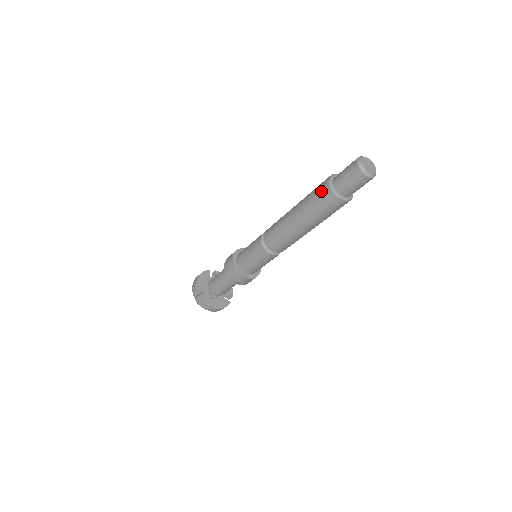
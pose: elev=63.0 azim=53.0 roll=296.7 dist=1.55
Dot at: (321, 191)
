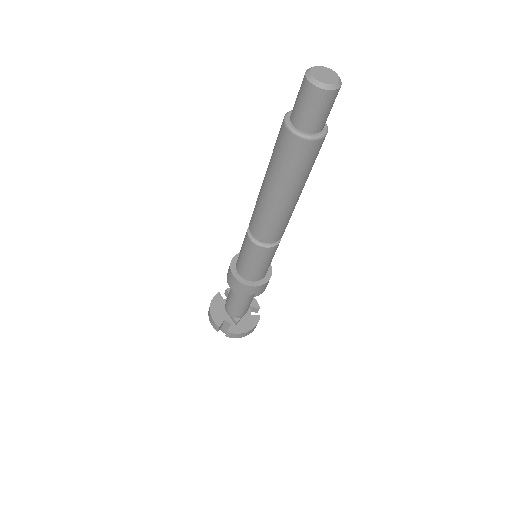
Dot at: (283, 143)
